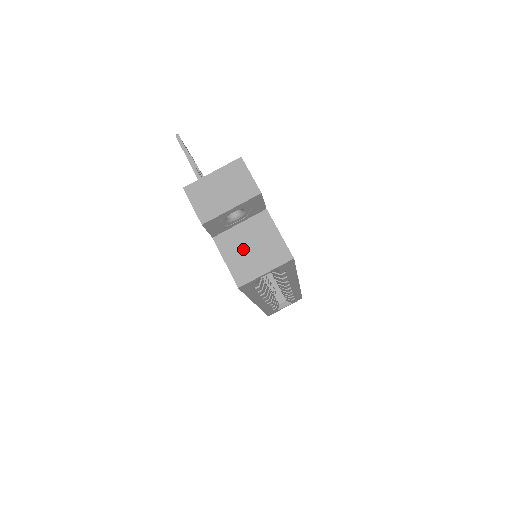
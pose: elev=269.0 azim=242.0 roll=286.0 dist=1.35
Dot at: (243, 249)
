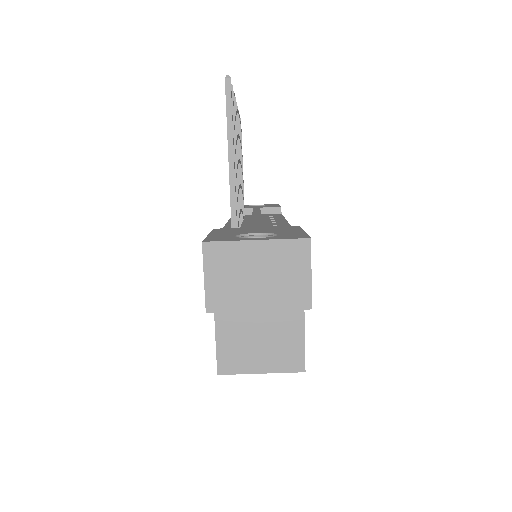
Dot at: (247, 329)
